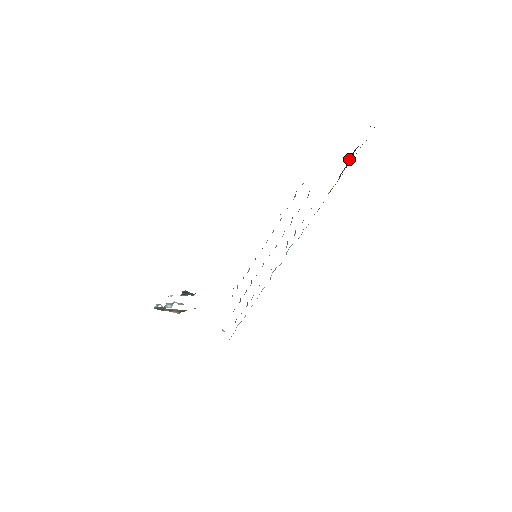
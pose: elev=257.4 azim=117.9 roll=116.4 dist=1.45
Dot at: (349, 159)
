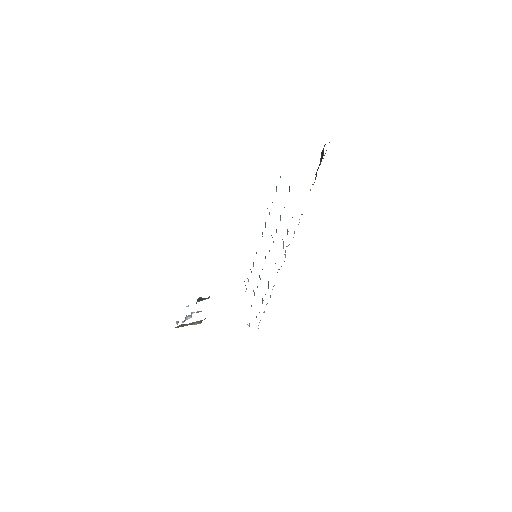
Dot at: occluded
